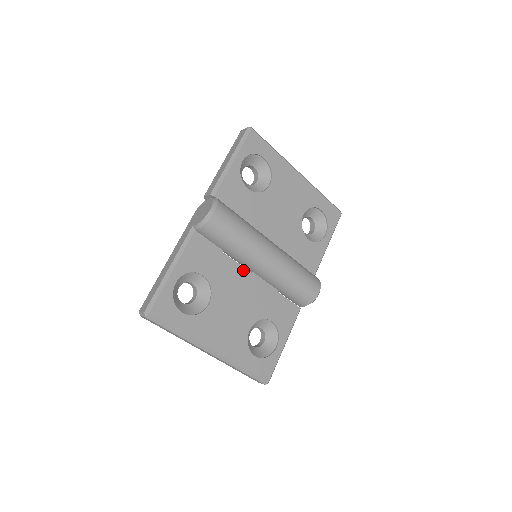
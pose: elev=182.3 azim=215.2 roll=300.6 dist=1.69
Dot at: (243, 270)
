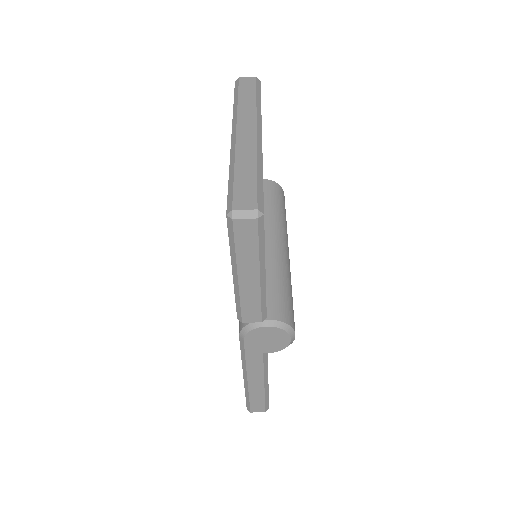
Dot at: occluded
